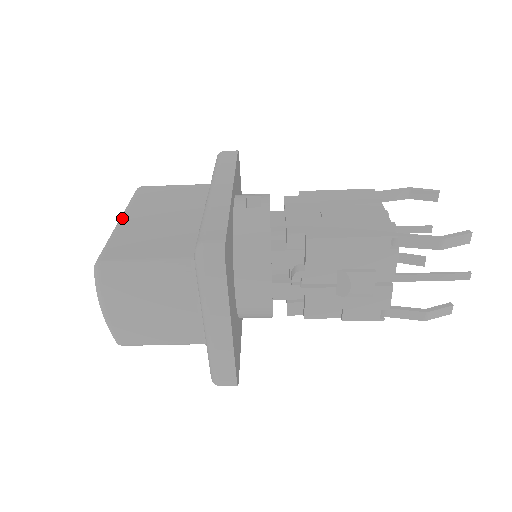
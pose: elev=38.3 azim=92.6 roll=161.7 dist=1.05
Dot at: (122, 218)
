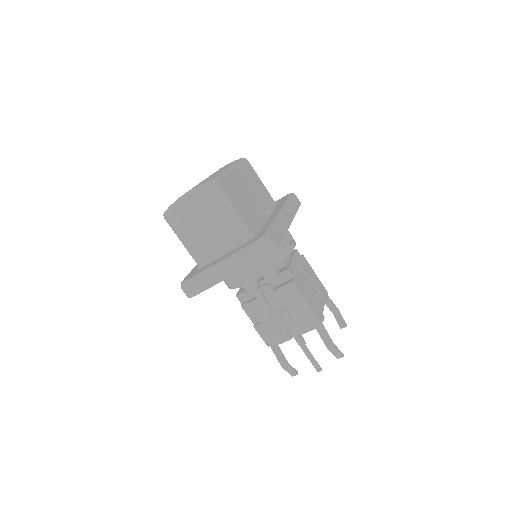
Dot at: (234, 169)
